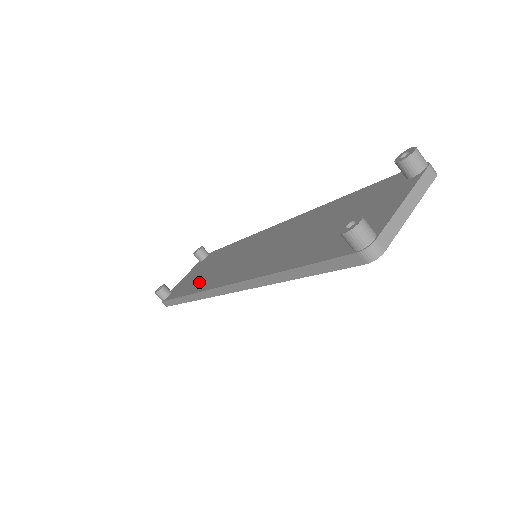
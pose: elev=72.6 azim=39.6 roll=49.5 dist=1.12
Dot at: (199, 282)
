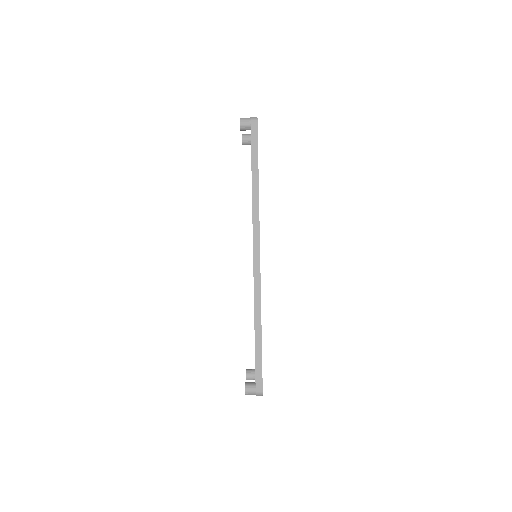
Dot at: occluded
